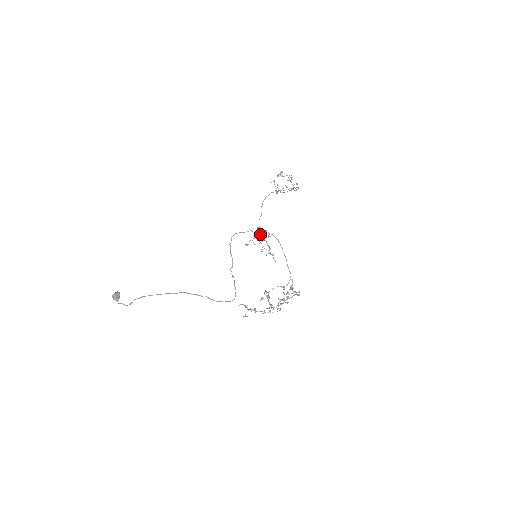
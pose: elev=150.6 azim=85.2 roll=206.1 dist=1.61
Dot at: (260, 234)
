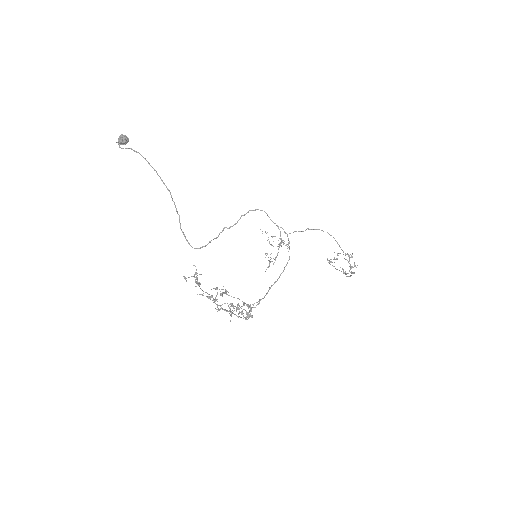
Dot at: (281, 239)
